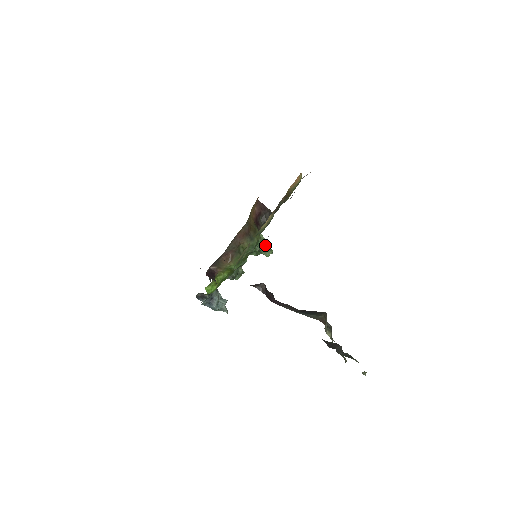
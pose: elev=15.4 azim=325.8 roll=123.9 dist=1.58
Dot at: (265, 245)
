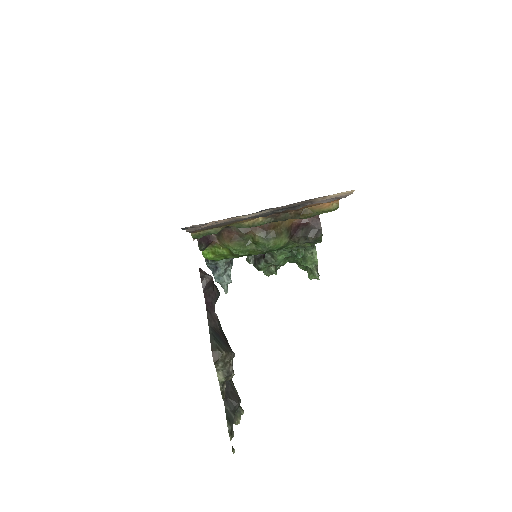
Dot at: (314, 265)
